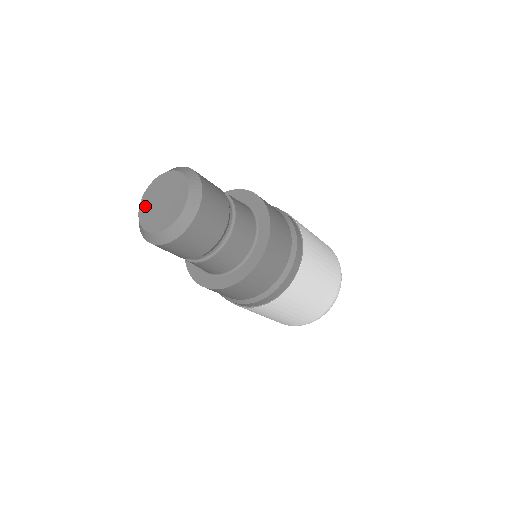
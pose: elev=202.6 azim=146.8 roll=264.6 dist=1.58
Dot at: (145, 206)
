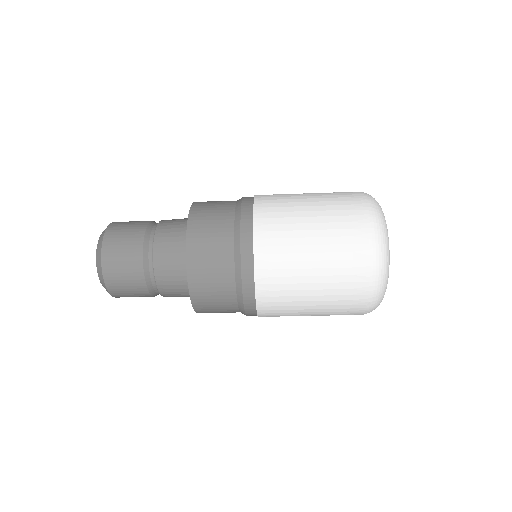
Dot at: occluded
